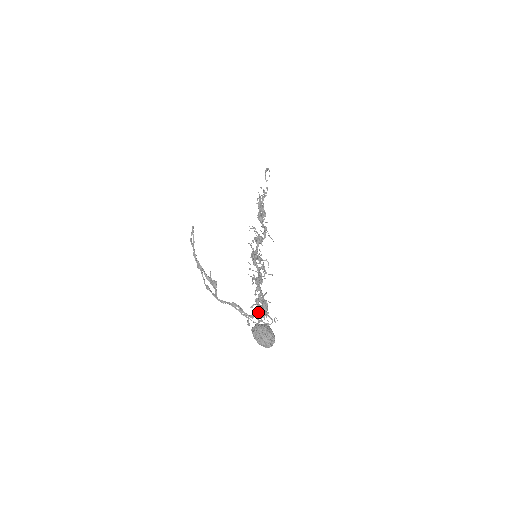
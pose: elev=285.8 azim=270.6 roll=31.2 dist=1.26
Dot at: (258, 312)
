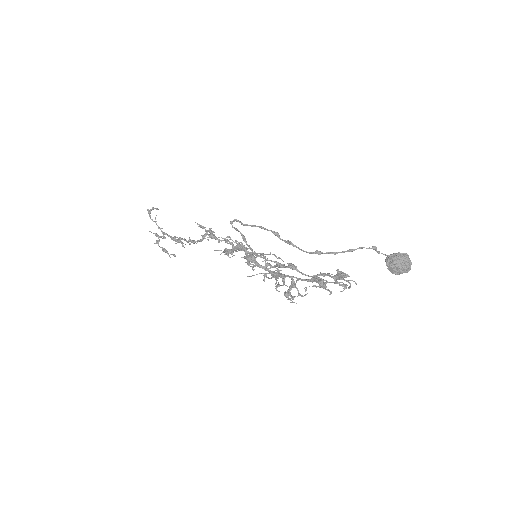
Dot at: (340, 274)
